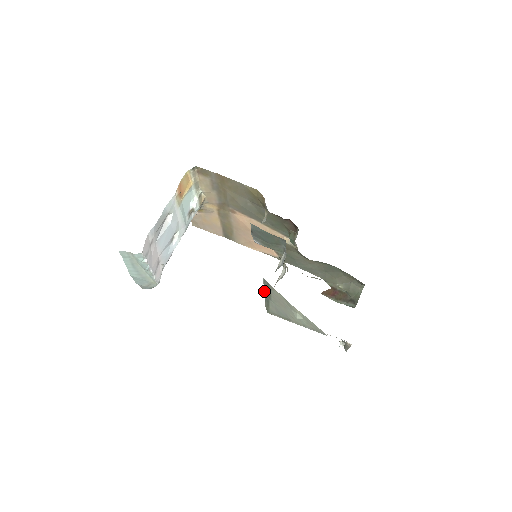
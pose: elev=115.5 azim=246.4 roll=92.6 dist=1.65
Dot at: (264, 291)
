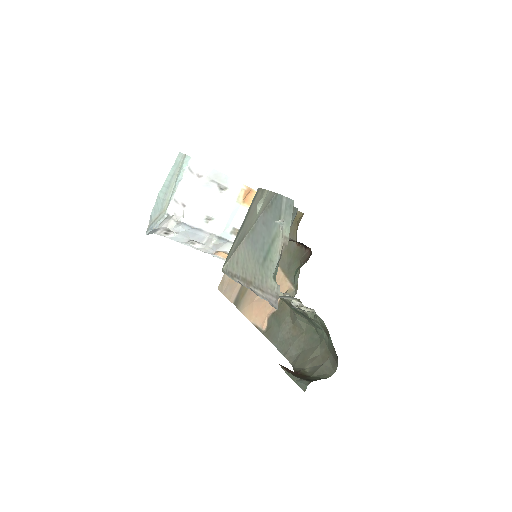
Dot at: (245, 217)
